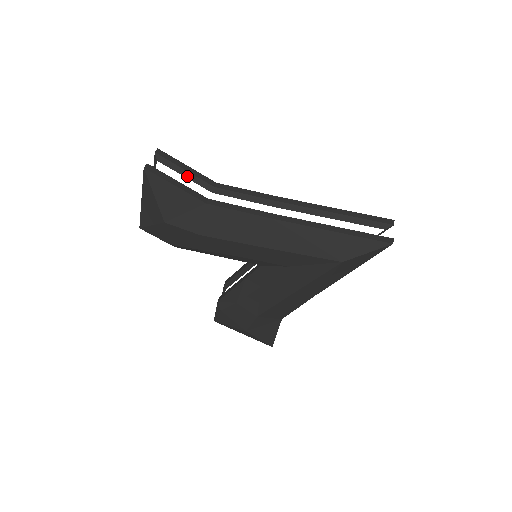
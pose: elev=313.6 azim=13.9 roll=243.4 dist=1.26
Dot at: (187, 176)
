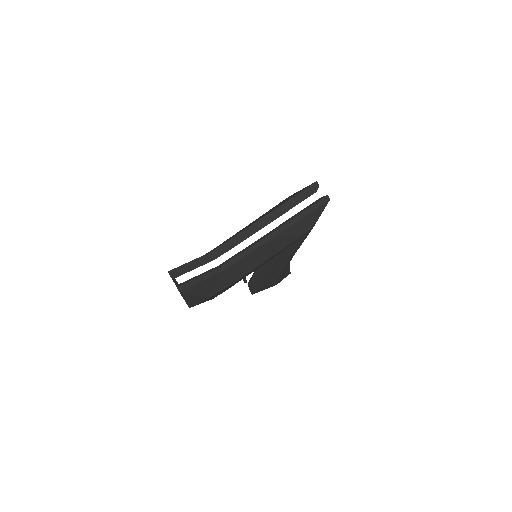
Dot at: (196, 267)
